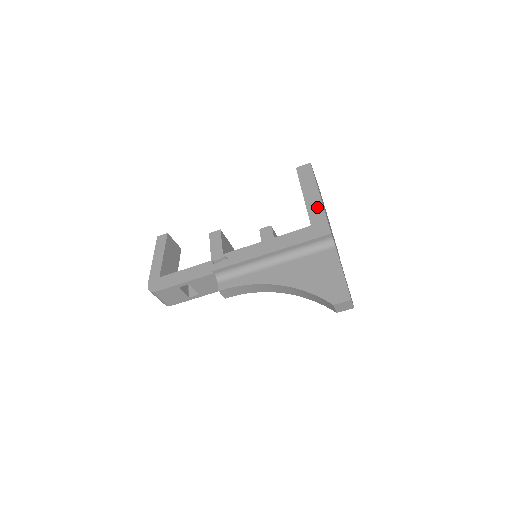
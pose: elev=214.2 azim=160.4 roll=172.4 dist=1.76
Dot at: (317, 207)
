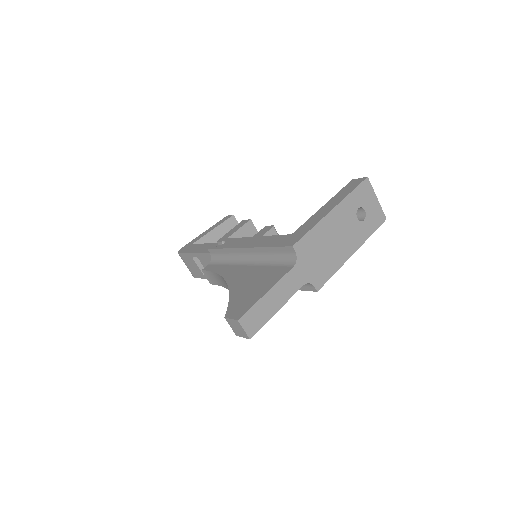
Dot at: (317, 219)
